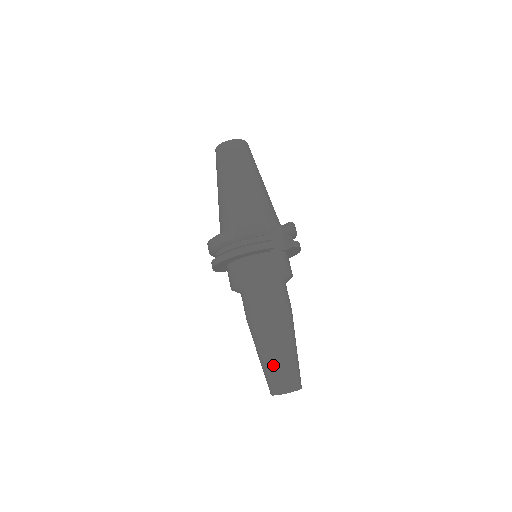
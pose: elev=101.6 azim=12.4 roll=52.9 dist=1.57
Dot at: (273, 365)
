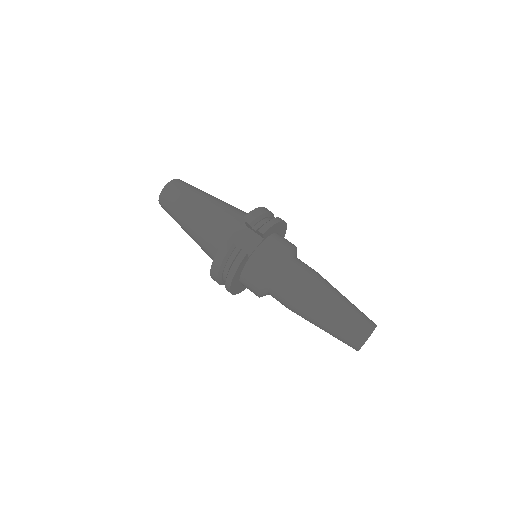
Dot at: (334, 332)
